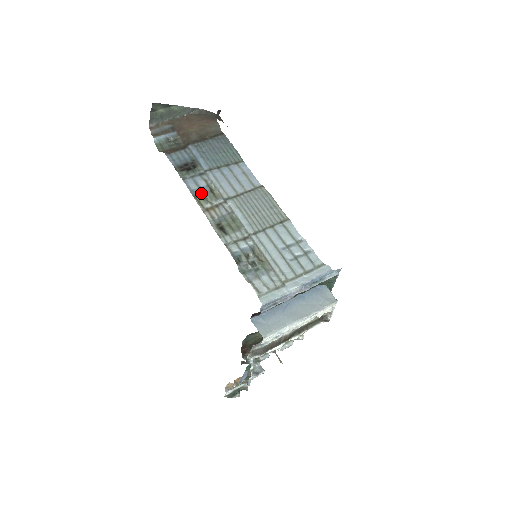
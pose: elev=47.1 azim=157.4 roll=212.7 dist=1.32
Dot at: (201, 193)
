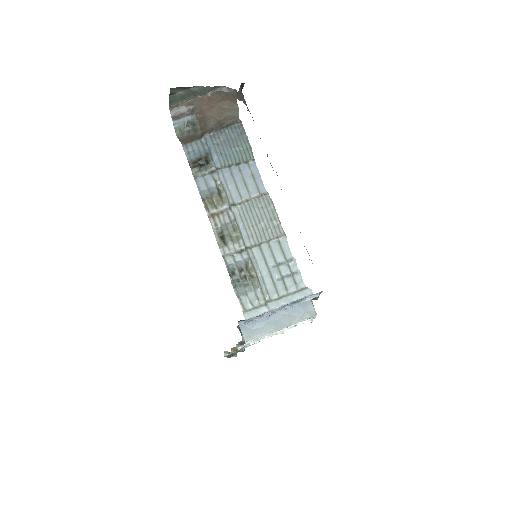
Dot at: (209, 196)
